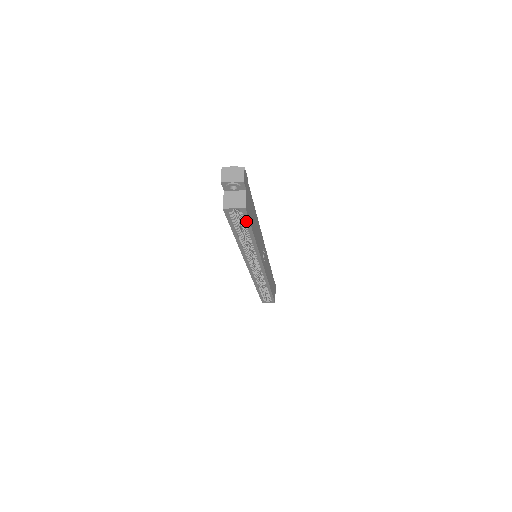
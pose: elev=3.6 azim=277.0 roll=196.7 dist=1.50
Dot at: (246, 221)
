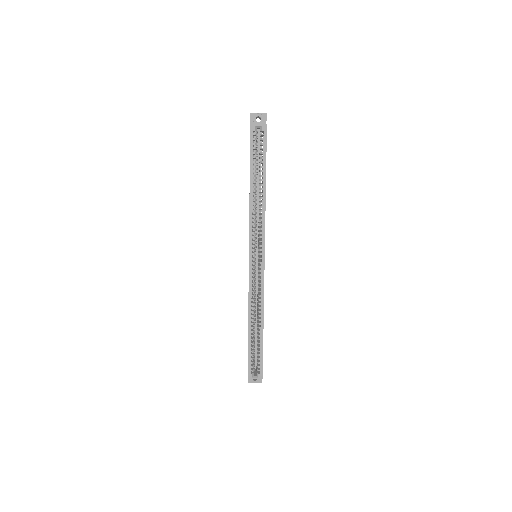
Dot at: (264, 147)
